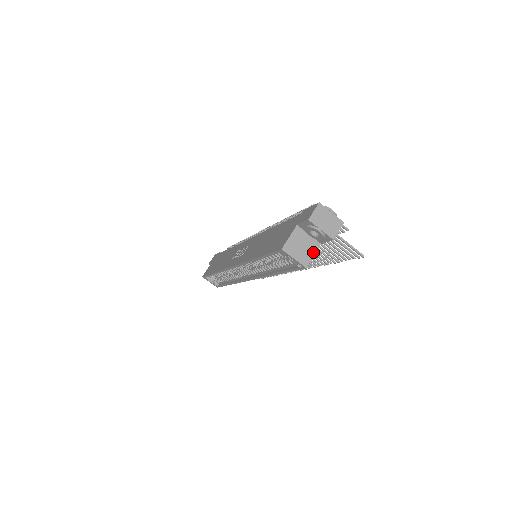
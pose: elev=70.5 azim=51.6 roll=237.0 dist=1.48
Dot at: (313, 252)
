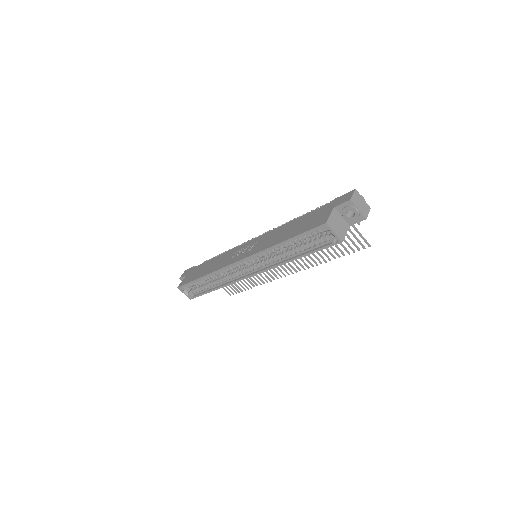
Dot at: (345, 231)
